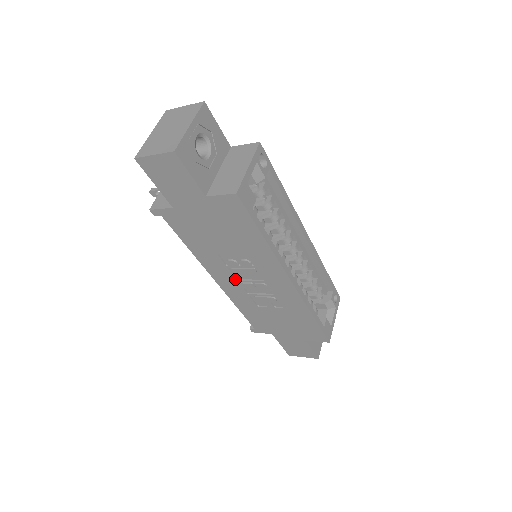
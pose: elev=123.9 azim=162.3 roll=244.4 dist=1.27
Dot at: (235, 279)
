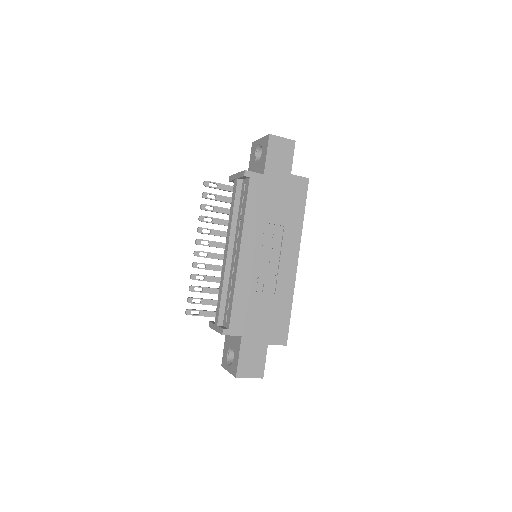
Dot at: (258, 253)
